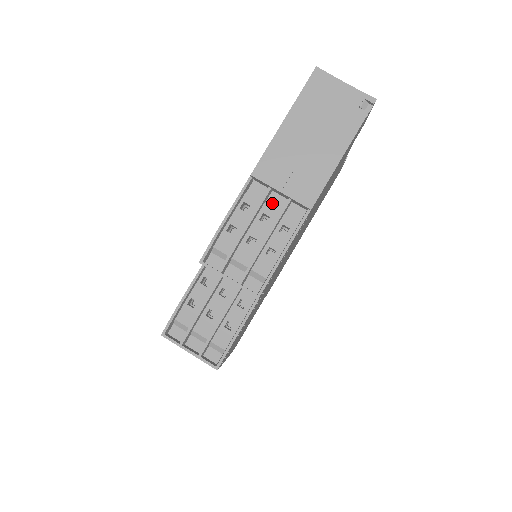
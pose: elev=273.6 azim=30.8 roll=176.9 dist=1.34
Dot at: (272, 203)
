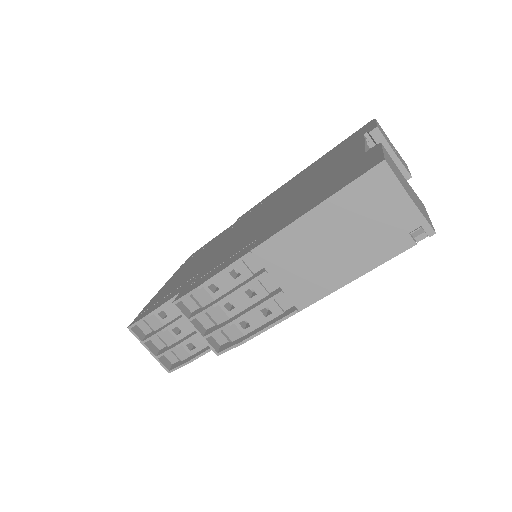
Dot at: (265, 281)
